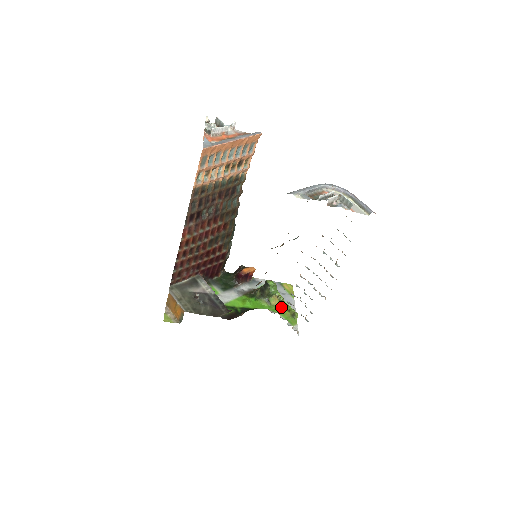
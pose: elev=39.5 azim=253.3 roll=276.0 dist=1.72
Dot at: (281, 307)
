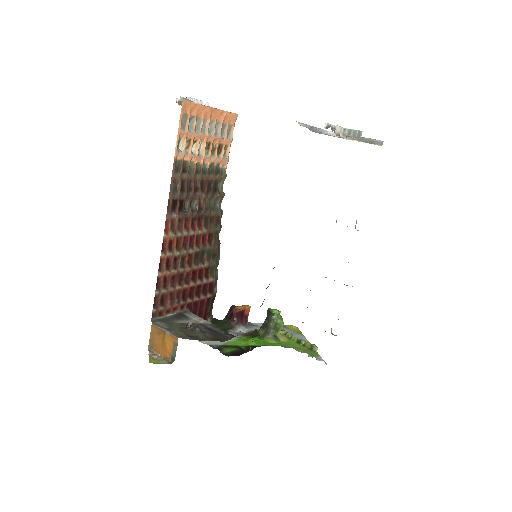
Dot at: (293, 343)
